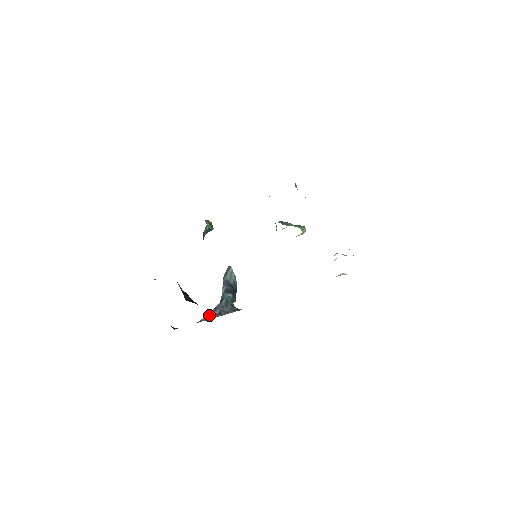
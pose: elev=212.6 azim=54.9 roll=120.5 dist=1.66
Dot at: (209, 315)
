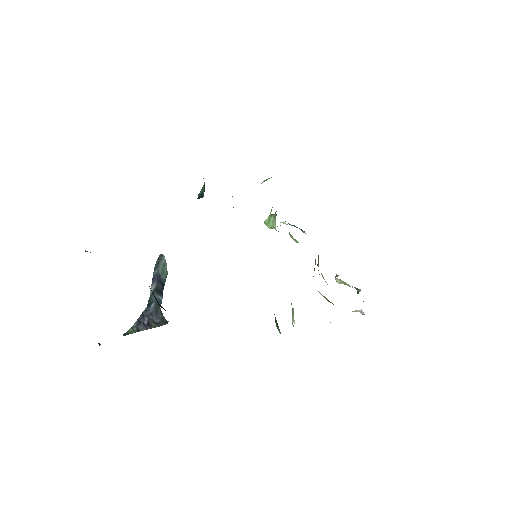
Dot at: (136, 325)
